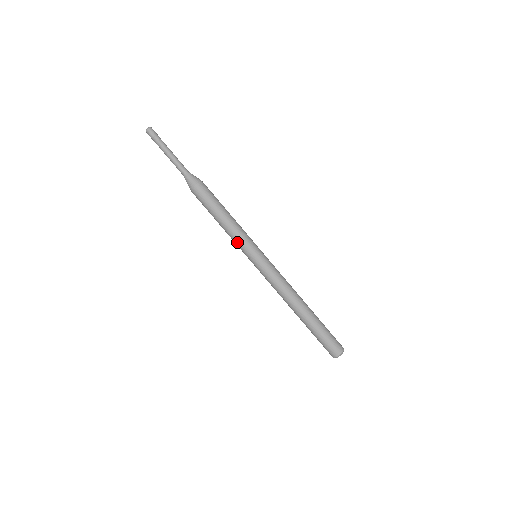
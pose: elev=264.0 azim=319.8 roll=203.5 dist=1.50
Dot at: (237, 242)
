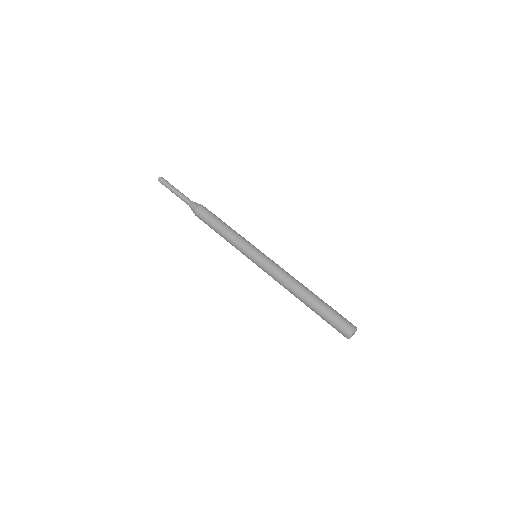
Dot at: (242, 239)
